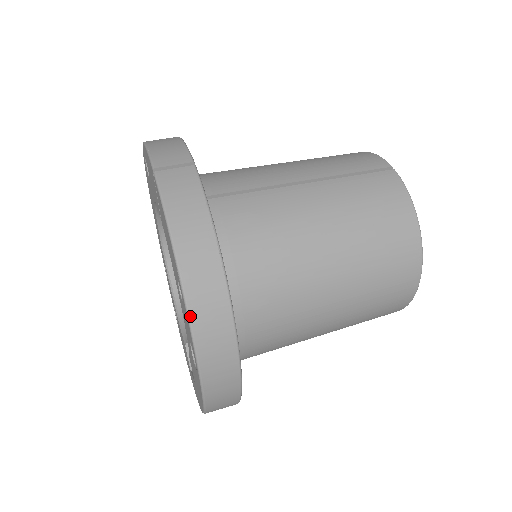
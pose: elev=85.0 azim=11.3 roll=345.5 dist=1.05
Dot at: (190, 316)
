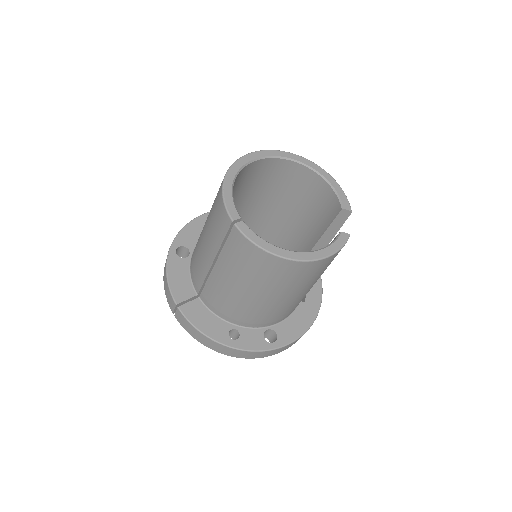
Dot at: (237, 357)
